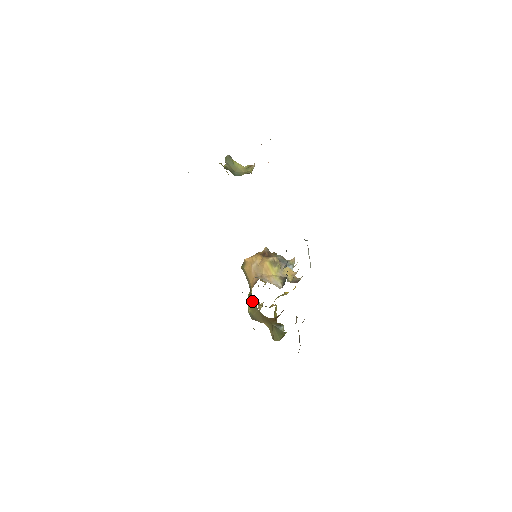
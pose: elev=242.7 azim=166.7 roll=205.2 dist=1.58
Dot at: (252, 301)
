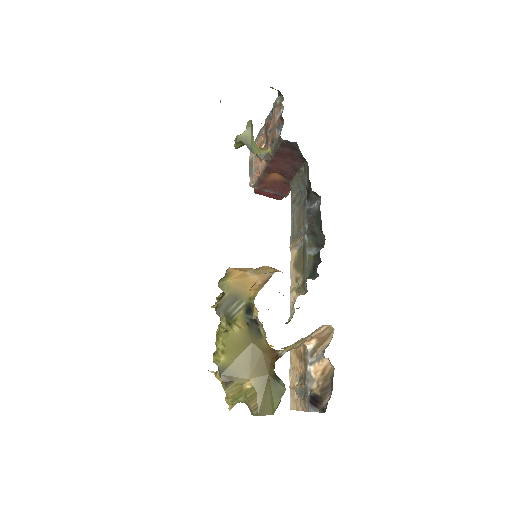
Dot at: (235, 335)
